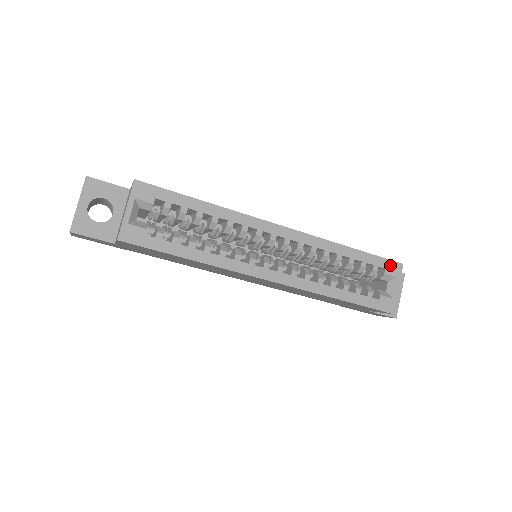
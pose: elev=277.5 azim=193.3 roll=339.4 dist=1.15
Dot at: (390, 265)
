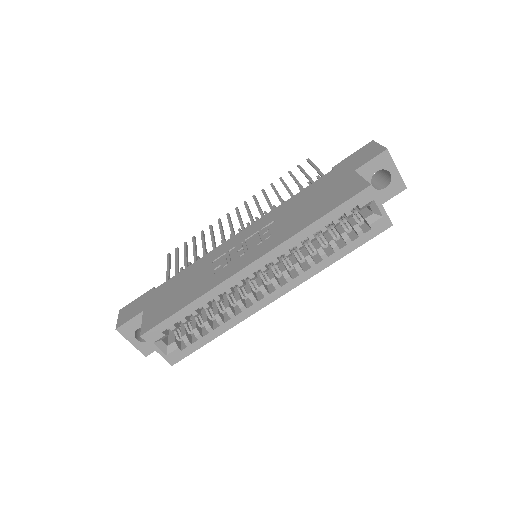
Dot at: (359, 198)
